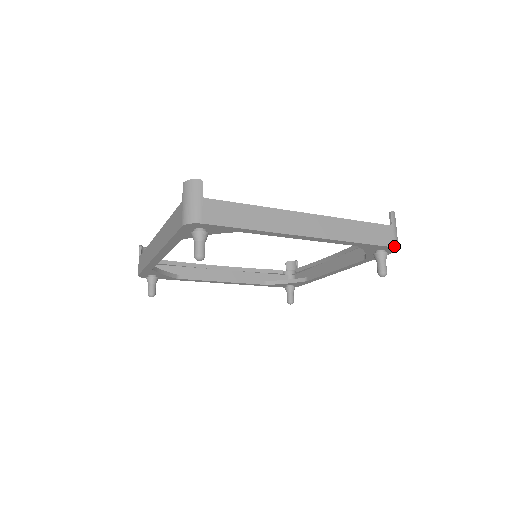
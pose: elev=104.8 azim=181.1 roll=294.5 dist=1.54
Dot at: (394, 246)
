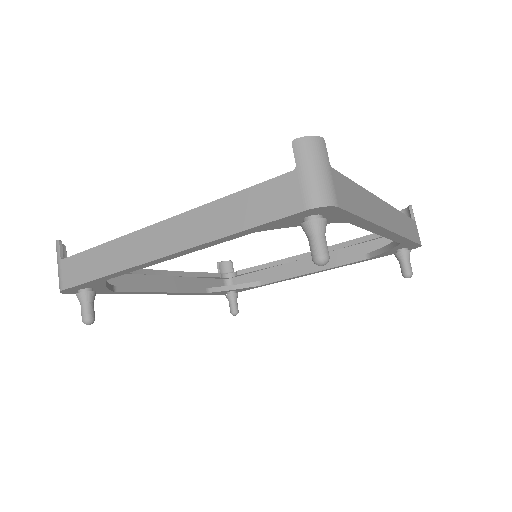
Dot at: (305, 208)
